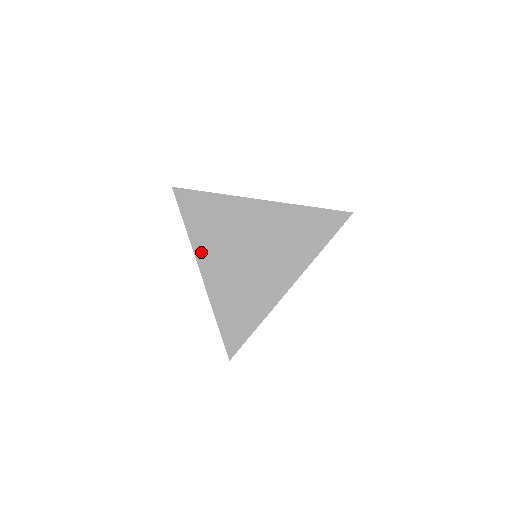
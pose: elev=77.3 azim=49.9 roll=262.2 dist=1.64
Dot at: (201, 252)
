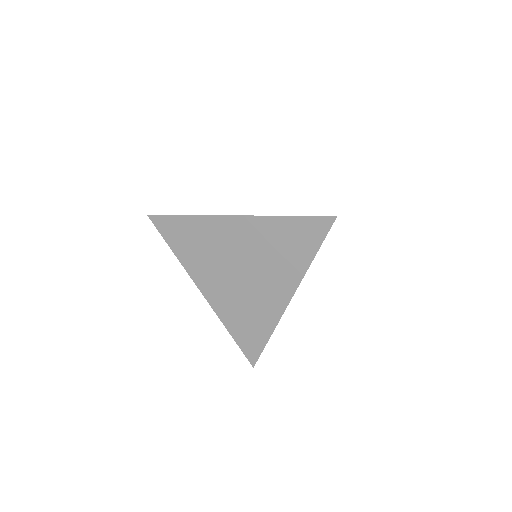
Dot at: (196, 276)
